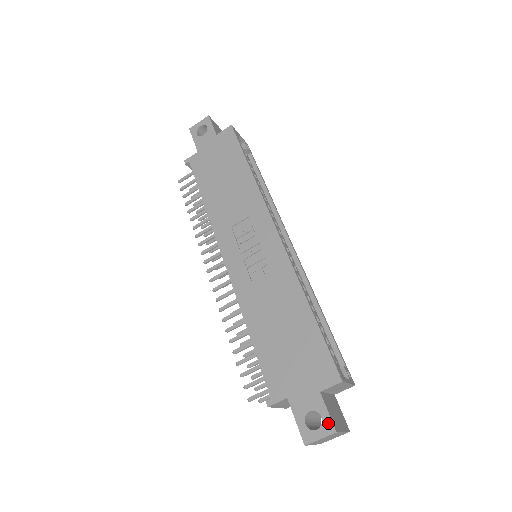
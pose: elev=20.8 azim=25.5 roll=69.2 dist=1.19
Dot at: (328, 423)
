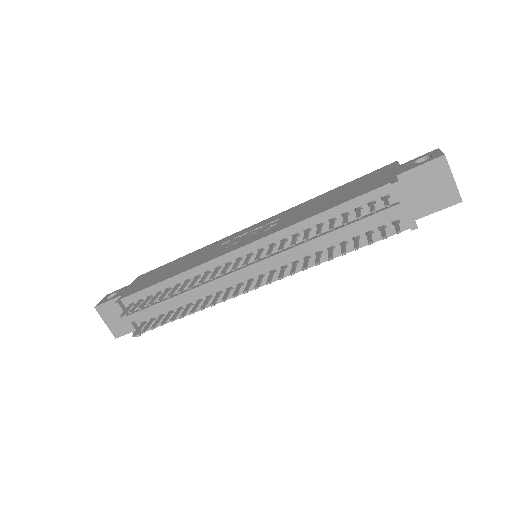
Dot at: (428, 153)
